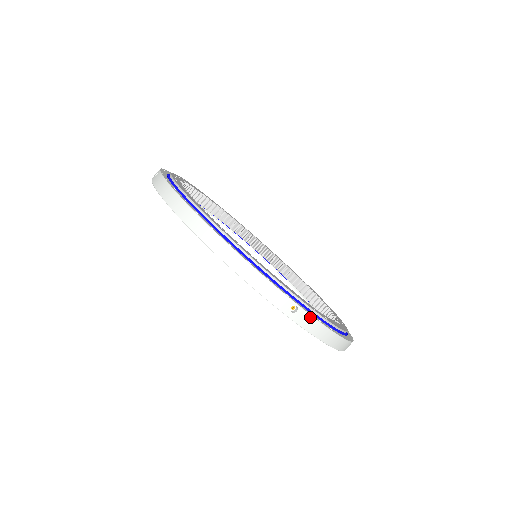
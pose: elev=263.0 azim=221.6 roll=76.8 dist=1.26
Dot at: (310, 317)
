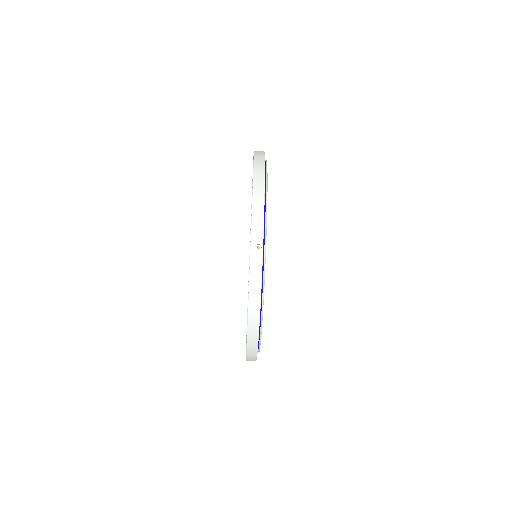
Dot at: occluded
